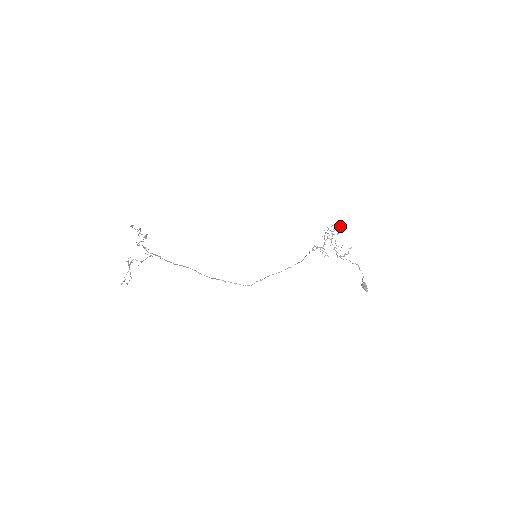
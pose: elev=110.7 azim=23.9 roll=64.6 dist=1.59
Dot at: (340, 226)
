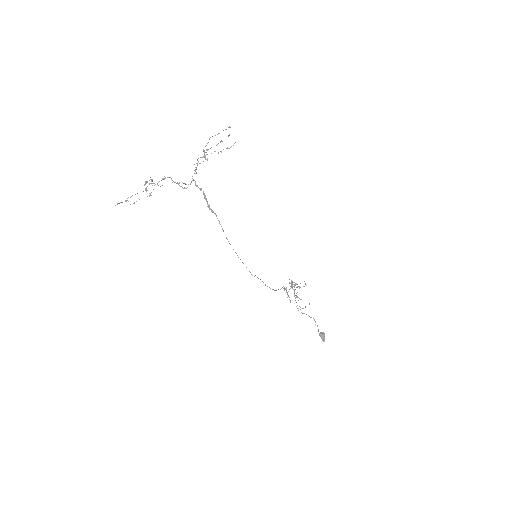
Dot at: (304, 281)
